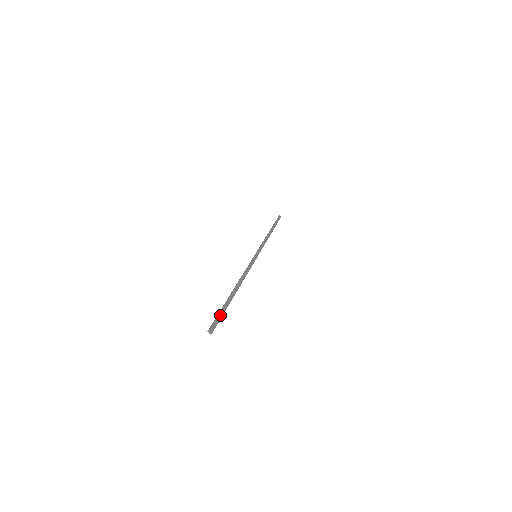
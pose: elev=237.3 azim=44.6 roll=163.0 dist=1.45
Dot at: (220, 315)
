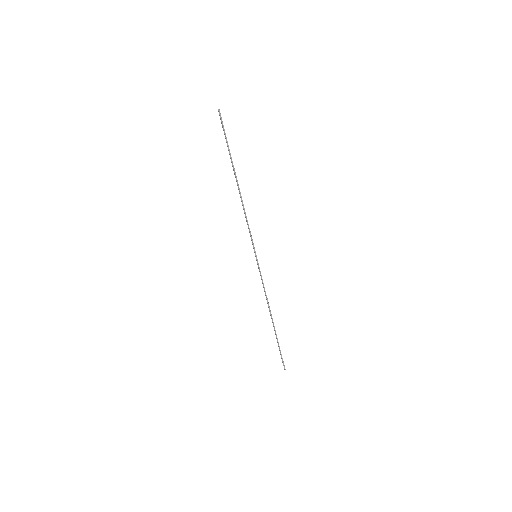
Dot at: occluded
